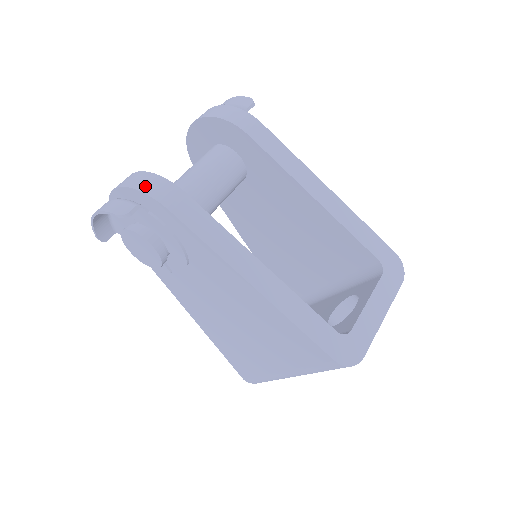
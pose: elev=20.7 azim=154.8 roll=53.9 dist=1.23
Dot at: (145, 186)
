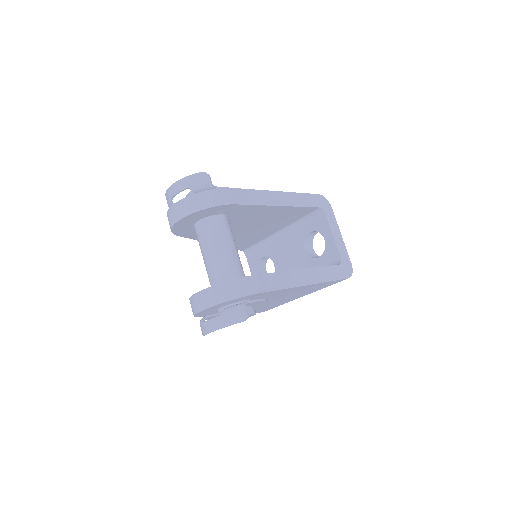
Dot at: (238, 292)
